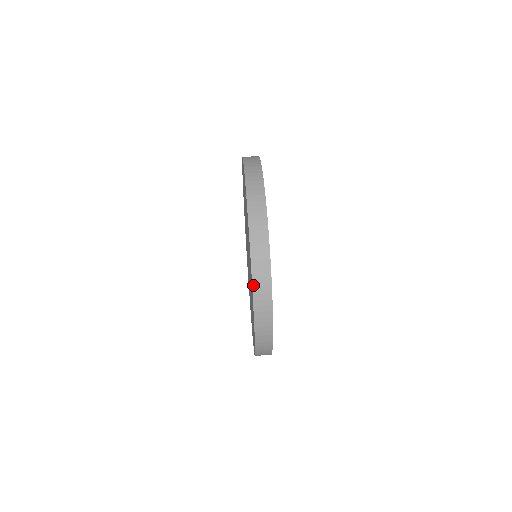
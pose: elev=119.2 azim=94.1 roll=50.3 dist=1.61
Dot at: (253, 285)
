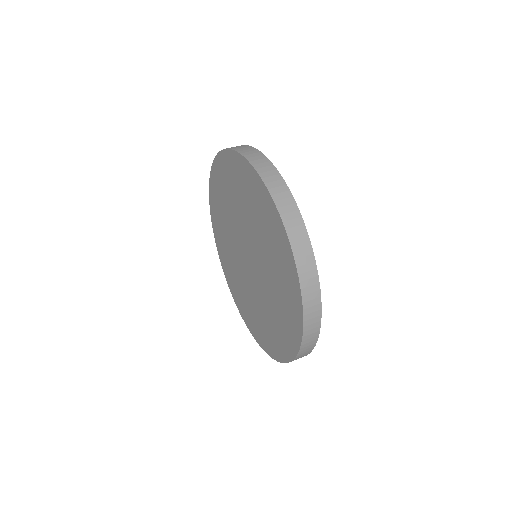
Dot at: (282, 219)
